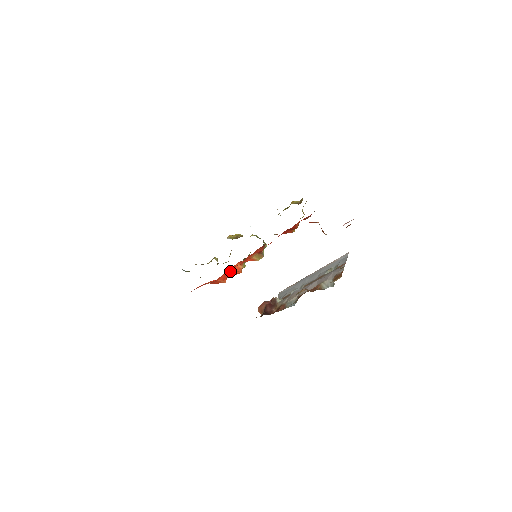
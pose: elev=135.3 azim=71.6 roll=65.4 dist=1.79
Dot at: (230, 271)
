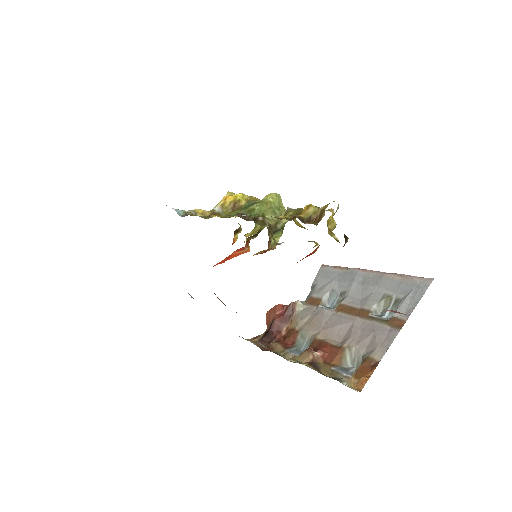
Dot at: (221, 261)
